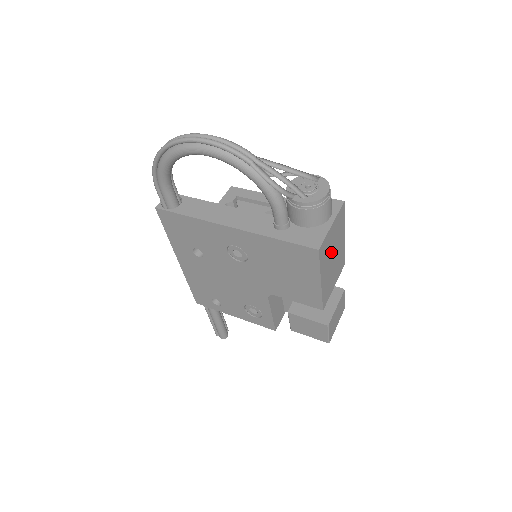
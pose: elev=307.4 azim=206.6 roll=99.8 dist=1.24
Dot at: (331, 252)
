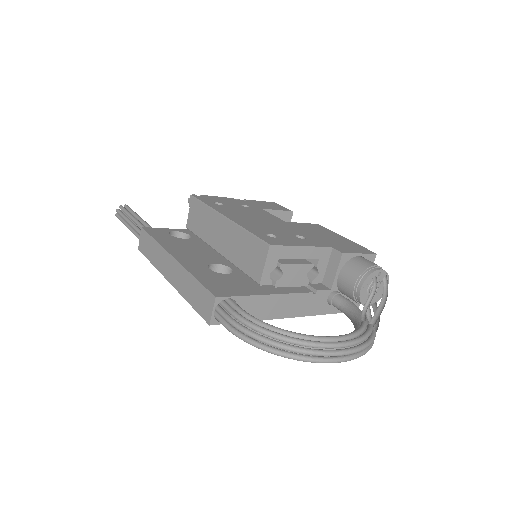
Dot at: occluded
